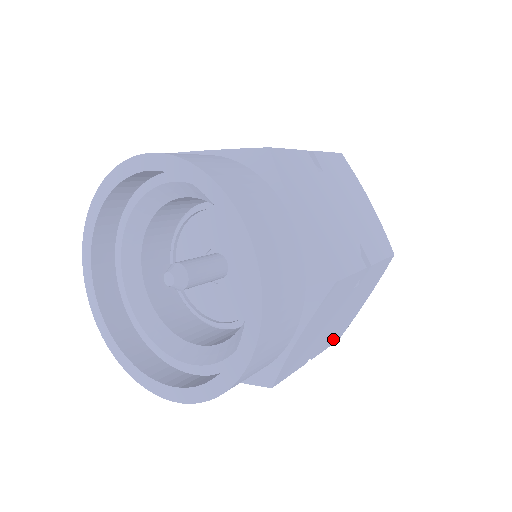
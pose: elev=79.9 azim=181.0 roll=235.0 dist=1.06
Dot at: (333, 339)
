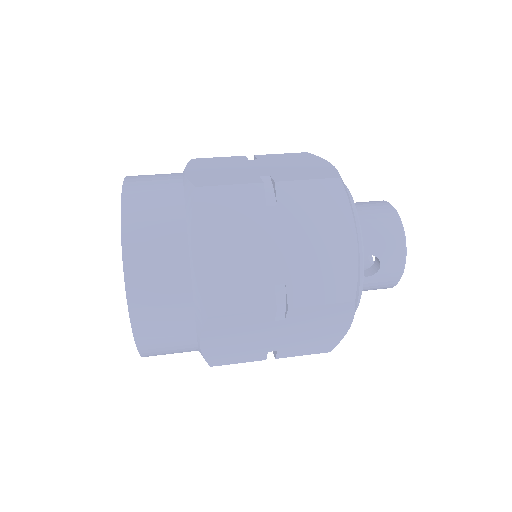
Dot at: (309, 350)
